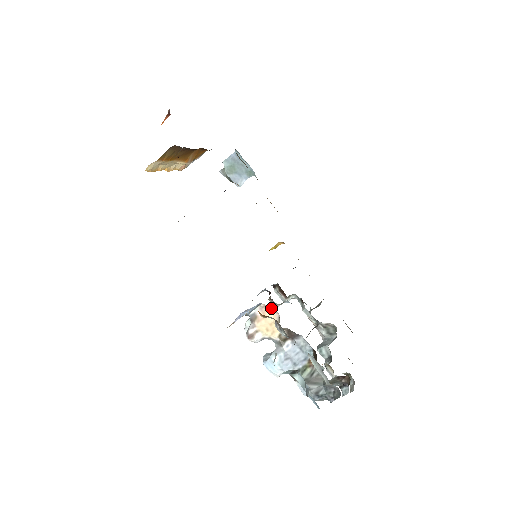
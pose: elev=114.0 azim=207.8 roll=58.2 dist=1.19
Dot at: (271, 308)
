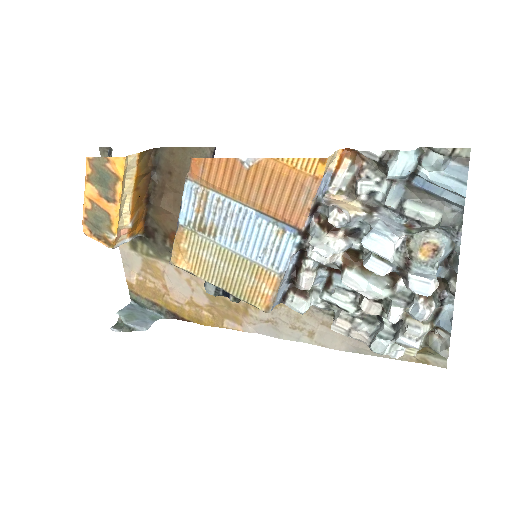
Dot at: (336, 196)
